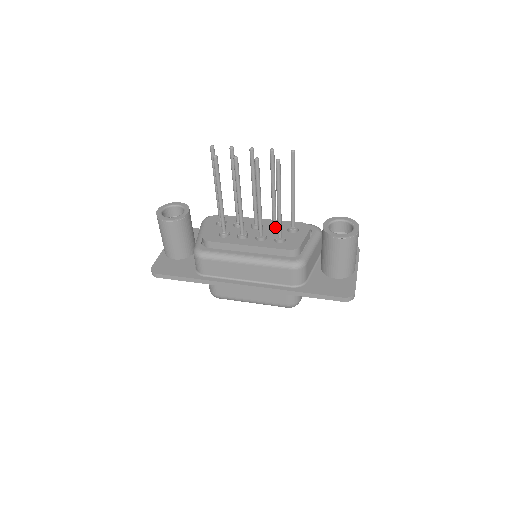
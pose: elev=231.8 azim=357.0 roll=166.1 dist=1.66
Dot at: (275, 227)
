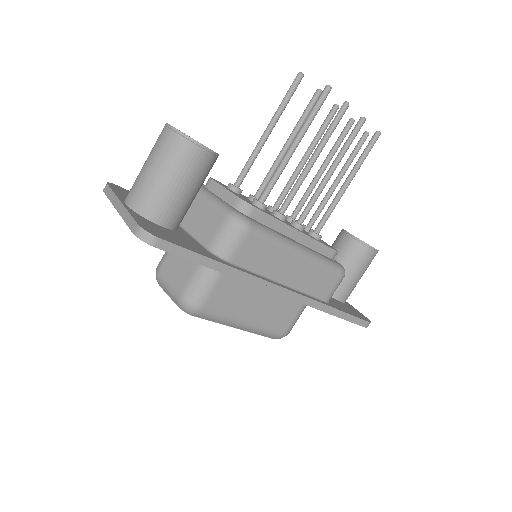
Dot at: occluded
